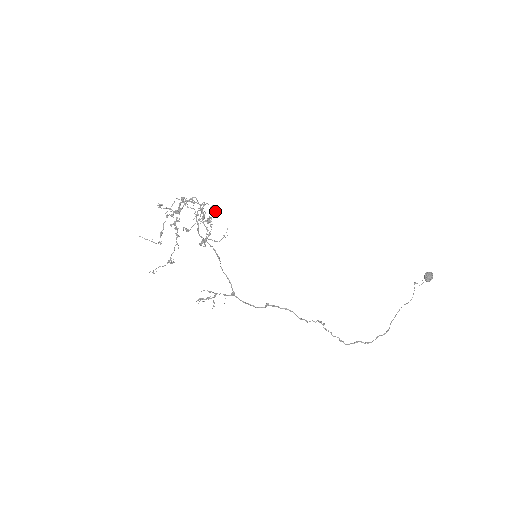
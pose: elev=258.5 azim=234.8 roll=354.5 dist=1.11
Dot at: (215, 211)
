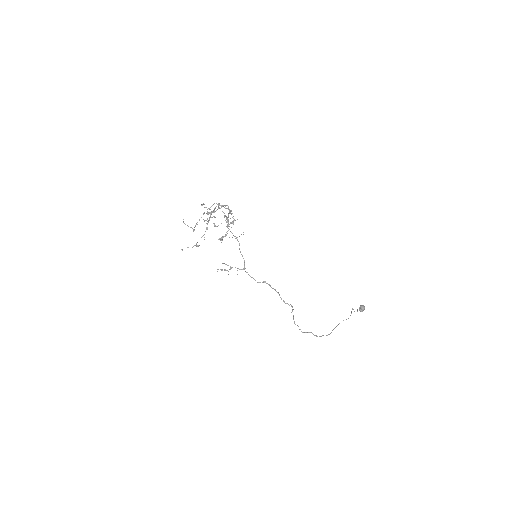
Dot at: (235, 220)
